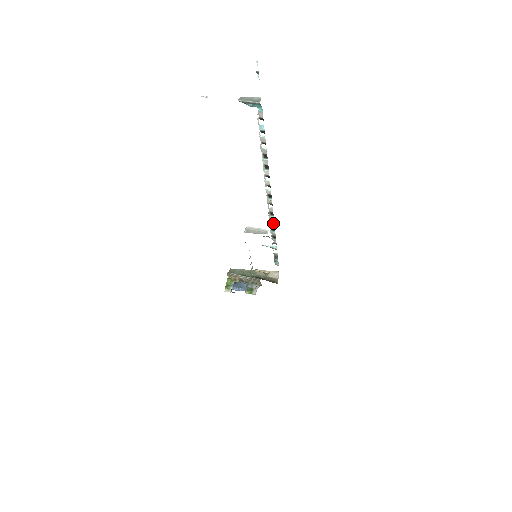
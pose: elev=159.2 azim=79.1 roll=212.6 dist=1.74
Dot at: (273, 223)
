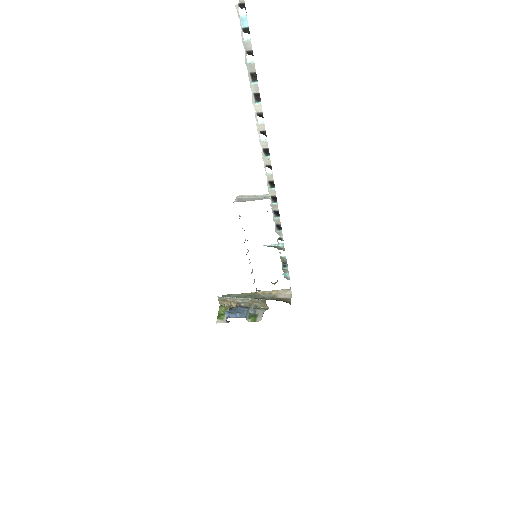
Dot at: (275, 202)
